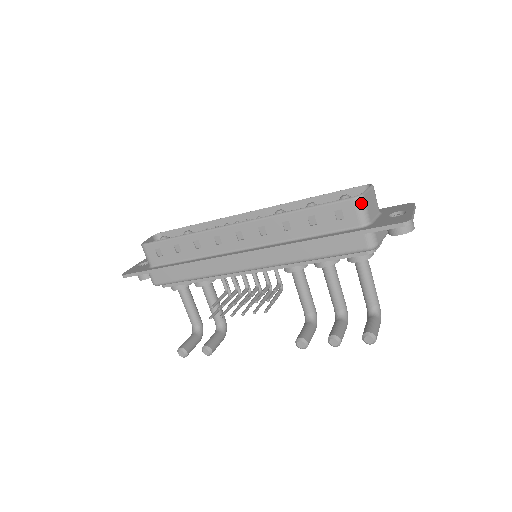
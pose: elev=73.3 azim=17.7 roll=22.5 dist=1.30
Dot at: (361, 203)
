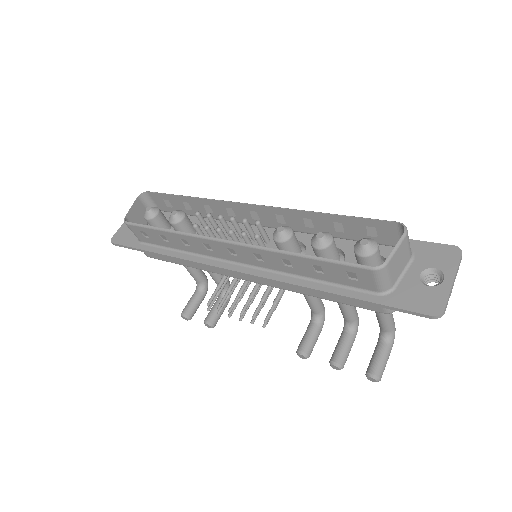
Dot at: (382, 274)
